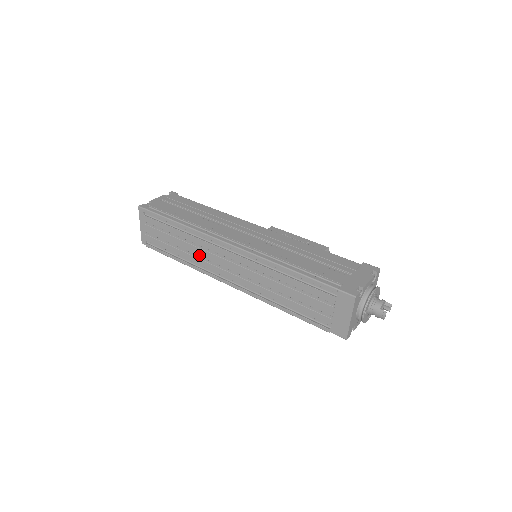
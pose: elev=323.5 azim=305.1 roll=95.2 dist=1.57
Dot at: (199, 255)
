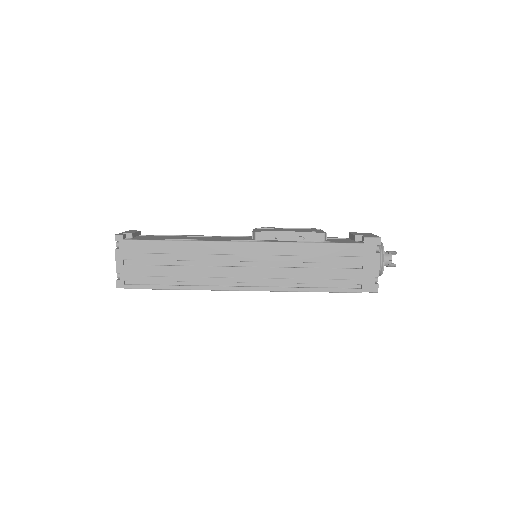
Dot at: occluded
